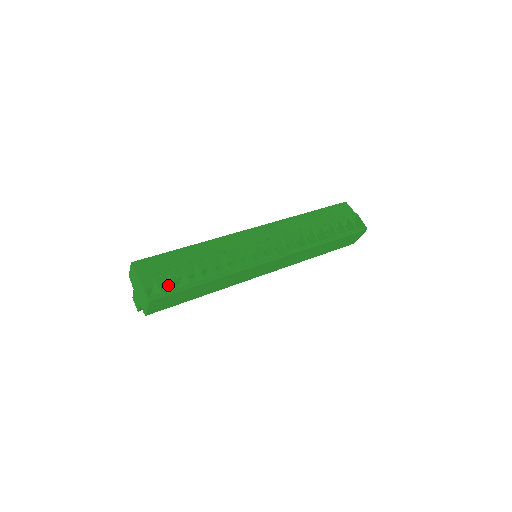
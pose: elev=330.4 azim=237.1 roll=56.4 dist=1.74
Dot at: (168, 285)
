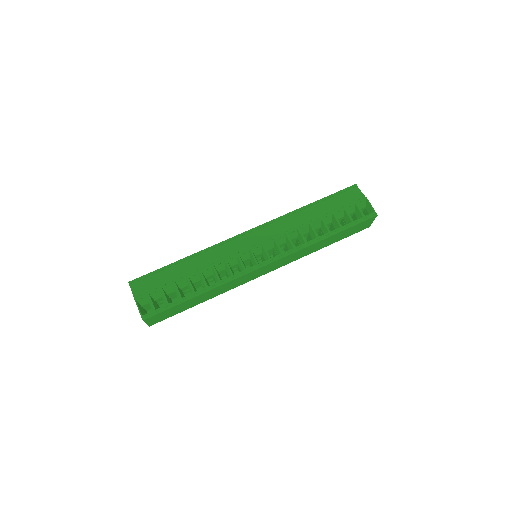
Dot at: (163, 300)
